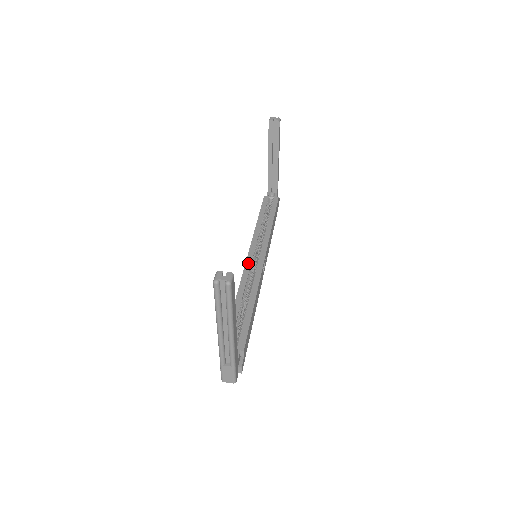
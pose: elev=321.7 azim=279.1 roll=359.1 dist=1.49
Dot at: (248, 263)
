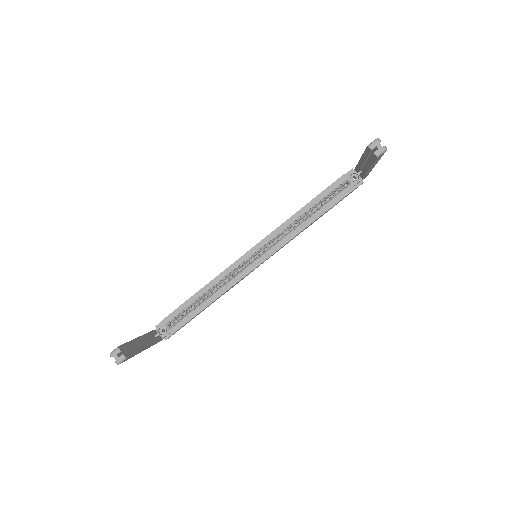
Dot at: (244, 257)
